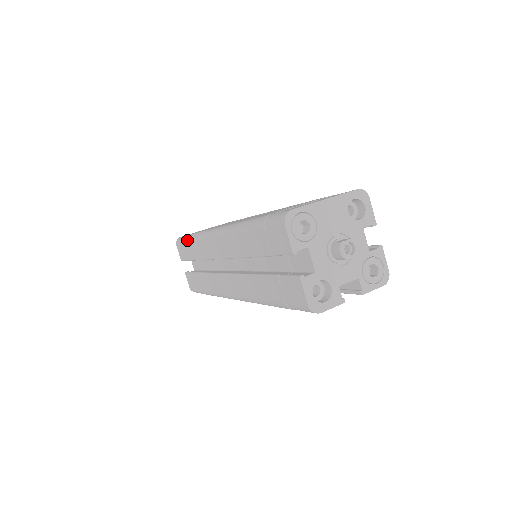
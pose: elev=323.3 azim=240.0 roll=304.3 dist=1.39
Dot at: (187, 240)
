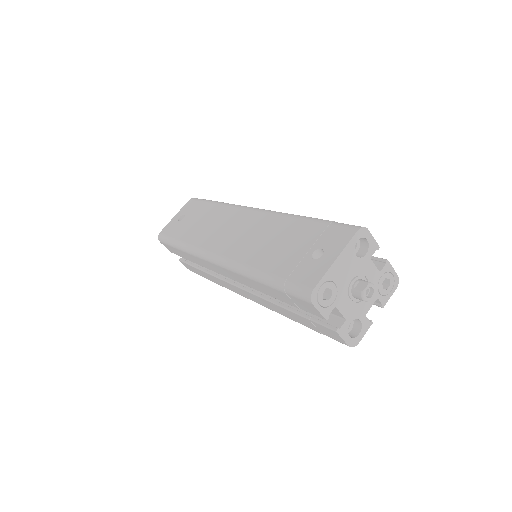
Dot at: (176, 247)
